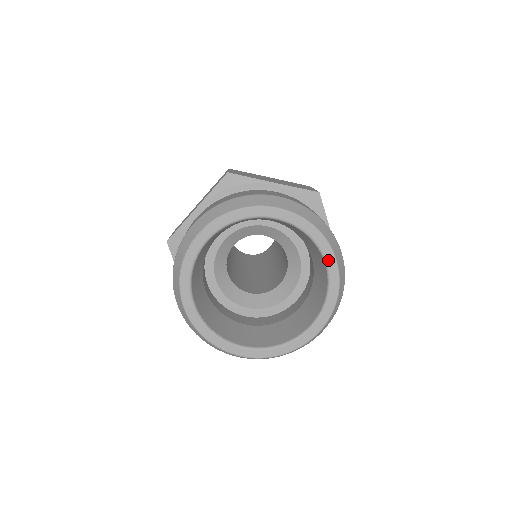
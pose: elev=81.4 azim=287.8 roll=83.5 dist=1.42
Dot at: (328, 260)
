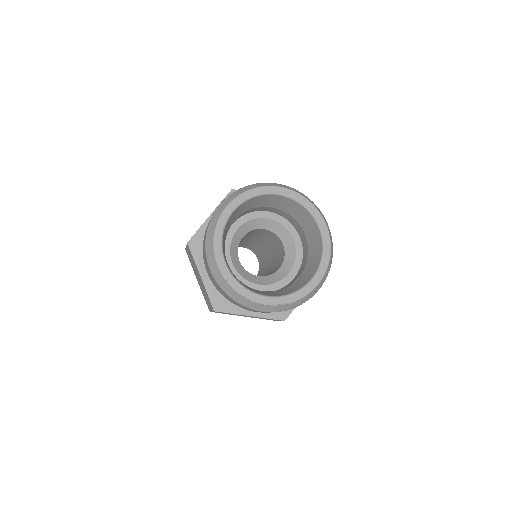
Dot at: (320, 223)
